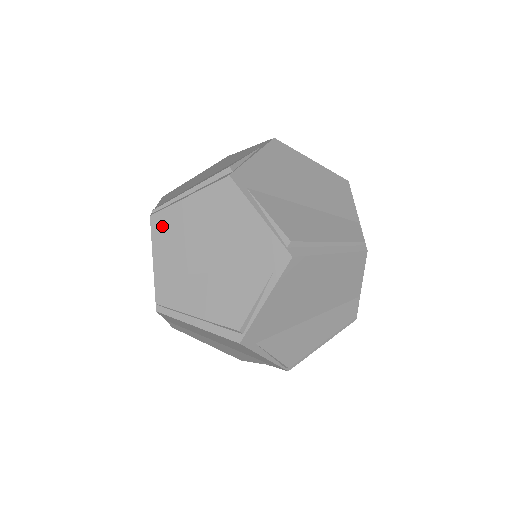
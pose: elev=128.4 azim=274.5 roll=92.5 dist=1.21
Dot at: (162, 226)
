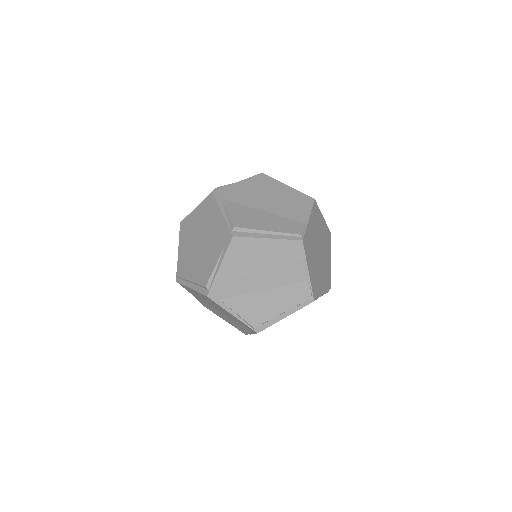
Dot at: (184, 228)
